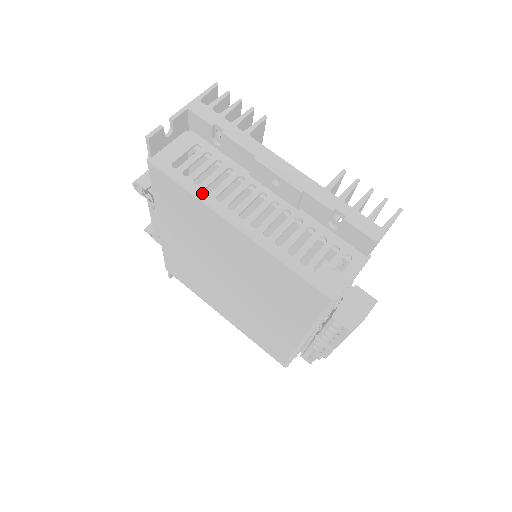
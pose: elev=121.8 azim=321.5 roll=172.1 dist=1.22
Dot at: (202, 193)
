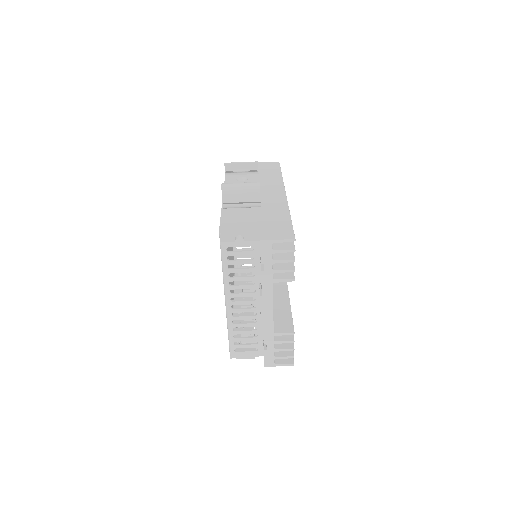
Dot at: (226, 274)
